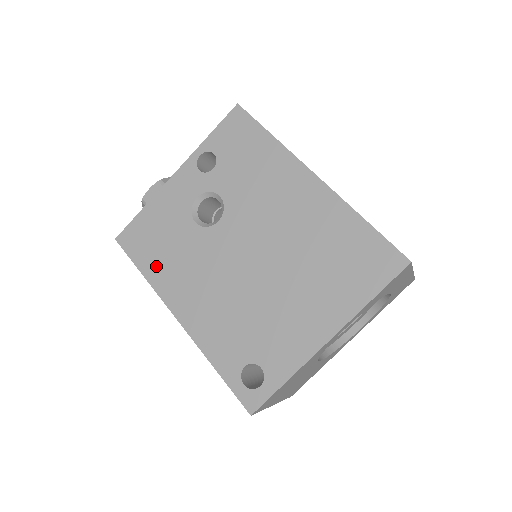
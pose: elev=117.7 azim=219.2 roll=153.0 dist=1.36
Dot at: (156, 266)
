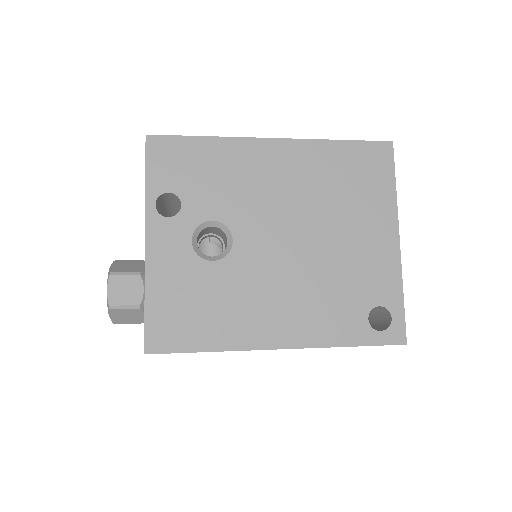
Dot at: (215, 331)
